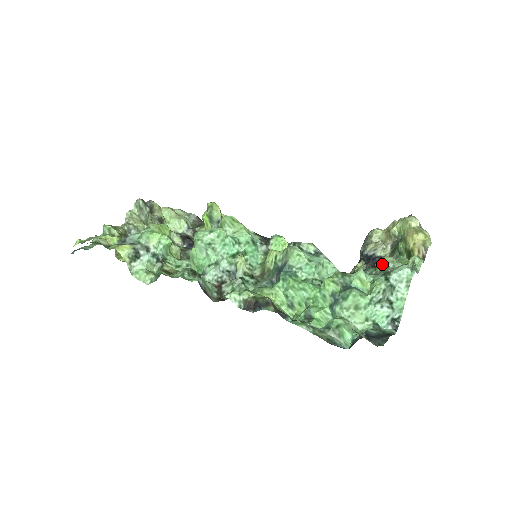
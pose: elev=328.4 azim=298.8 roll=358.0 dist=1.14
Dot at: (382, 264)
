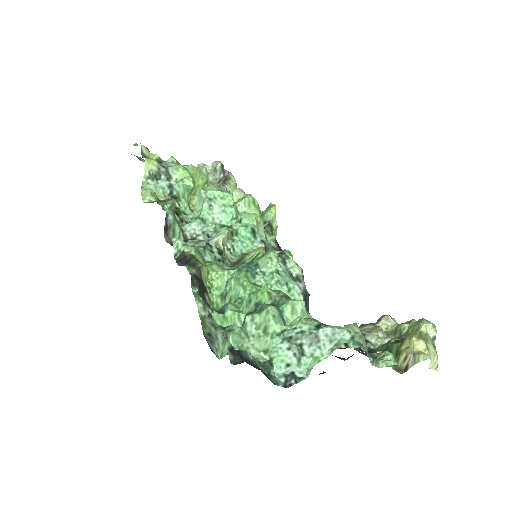
Dot at: occluded
